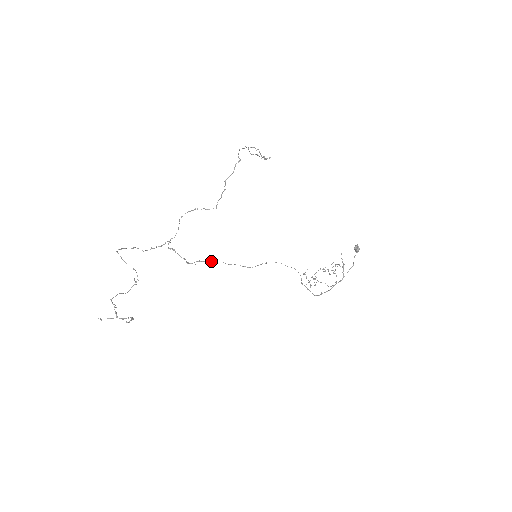
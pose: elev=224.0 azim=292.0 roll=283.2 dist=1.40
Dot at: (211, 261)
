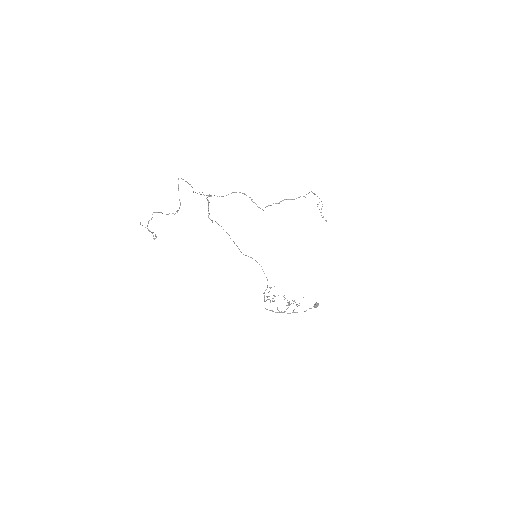
Dot at: occluded
